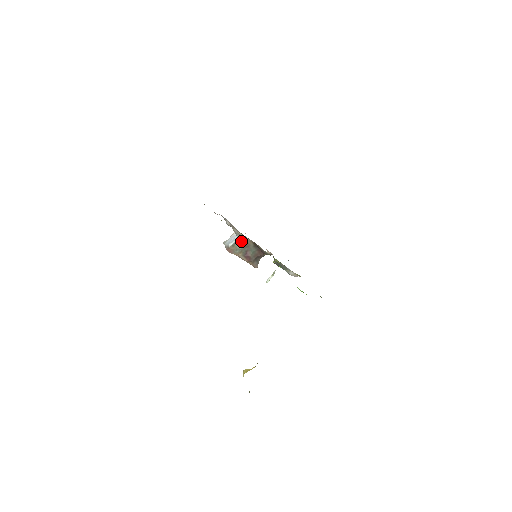
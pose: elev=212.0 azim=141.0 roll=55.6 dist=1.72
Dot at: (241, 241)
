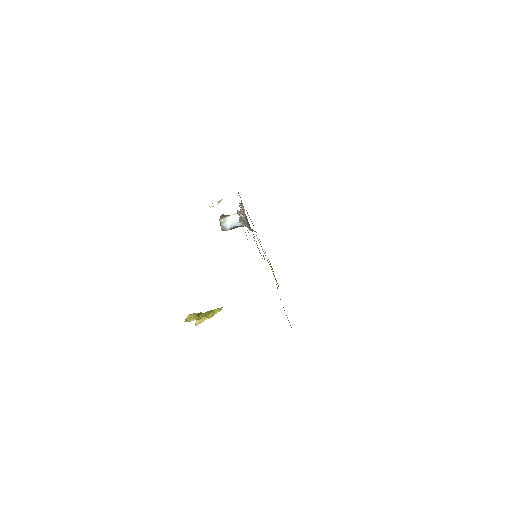
Dot at: (240, 225)
